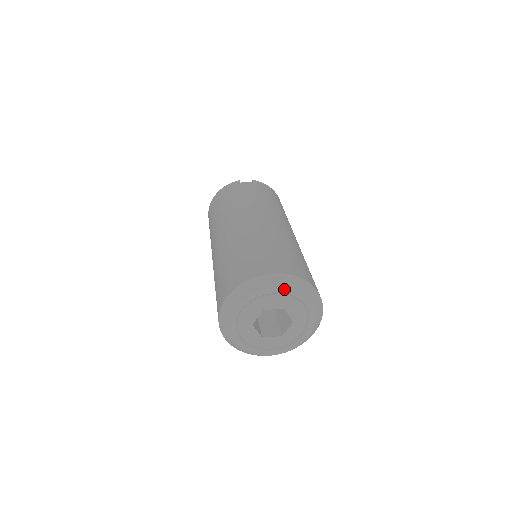
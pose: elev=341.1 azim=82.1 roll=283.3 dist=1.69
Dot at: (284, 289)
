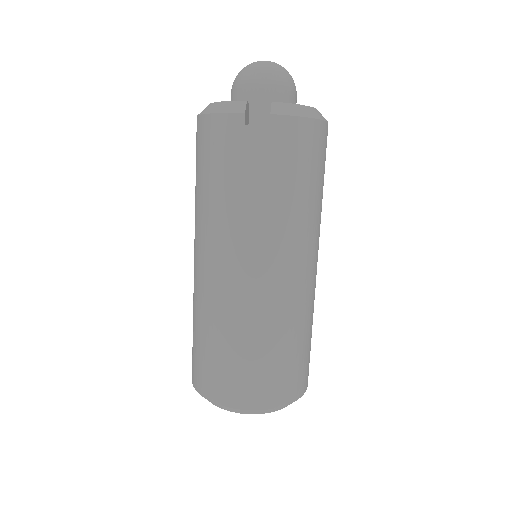
Dot at: (255, 413)
